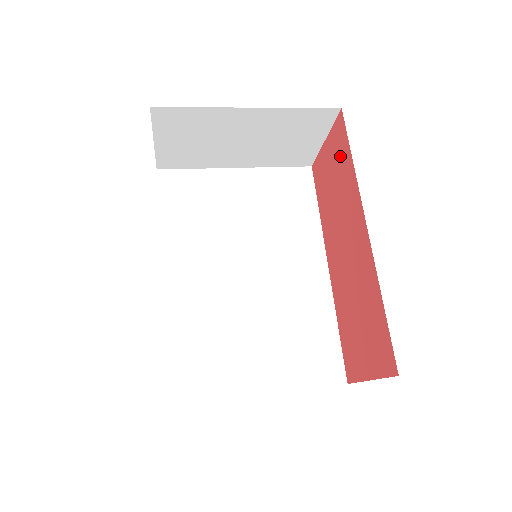
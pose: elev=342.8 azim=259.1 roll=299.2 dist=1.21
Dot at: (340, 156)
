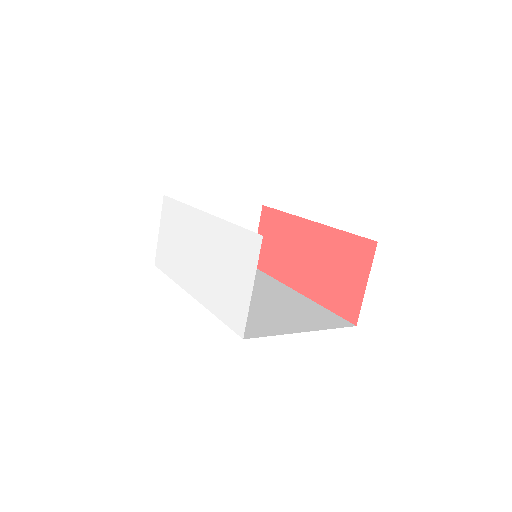
Dot at: (273, 224)
